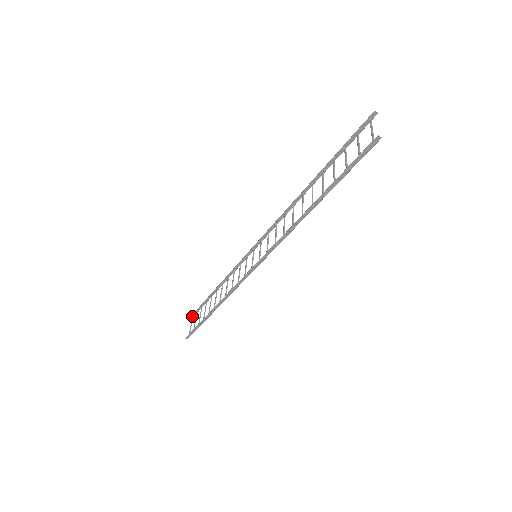
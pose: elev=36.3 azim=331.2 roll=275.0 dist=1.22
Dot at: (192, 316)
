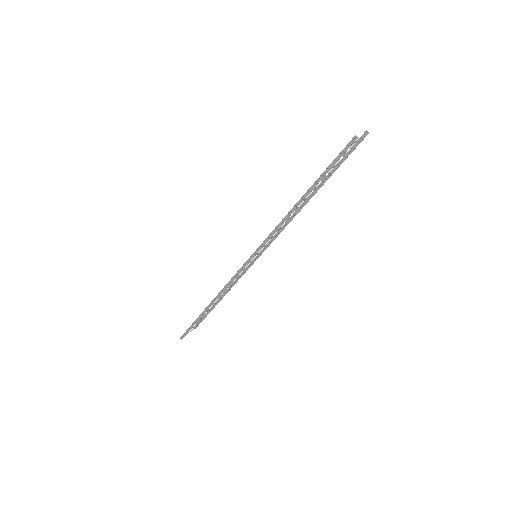
Dot at: (197, 325)
